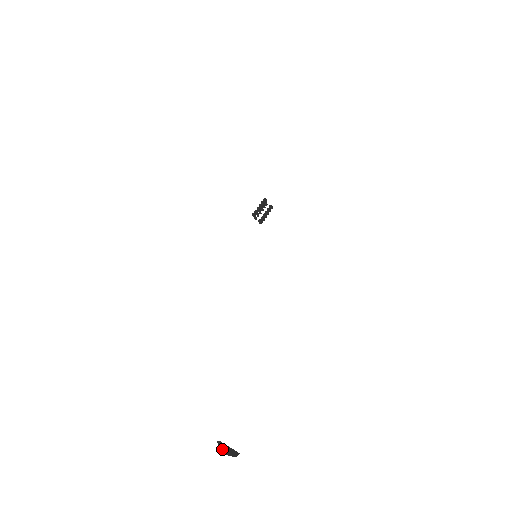
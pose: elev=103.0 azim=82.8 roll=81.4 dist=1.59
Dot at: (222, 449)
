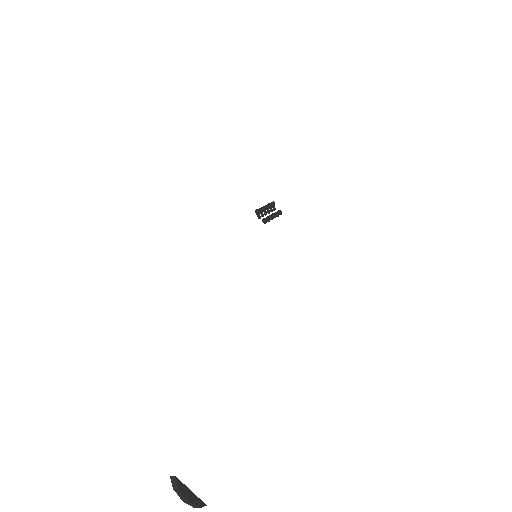
Dot at: (177, 489)
